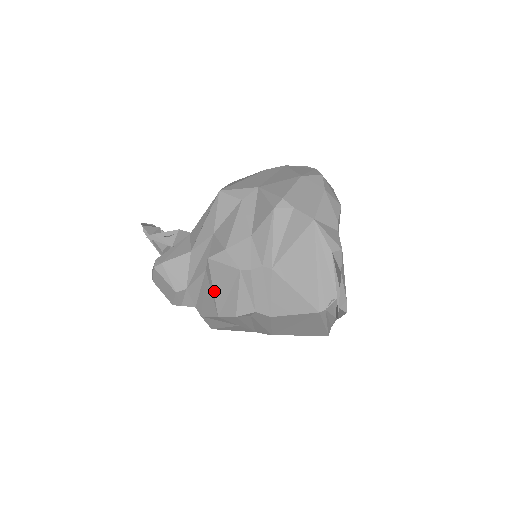
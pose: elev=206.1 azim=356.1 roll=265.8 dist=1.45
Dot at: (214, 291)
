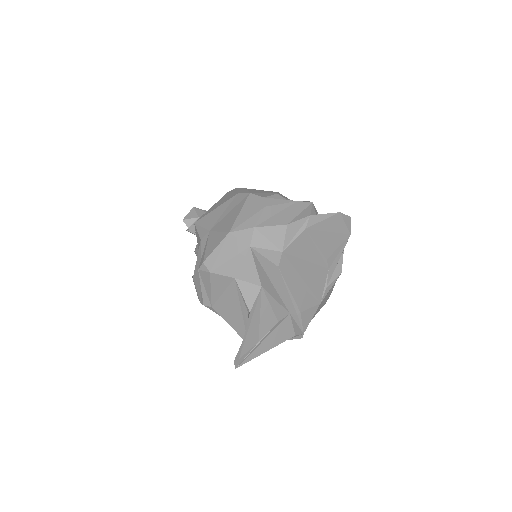
Dot at: occluded
